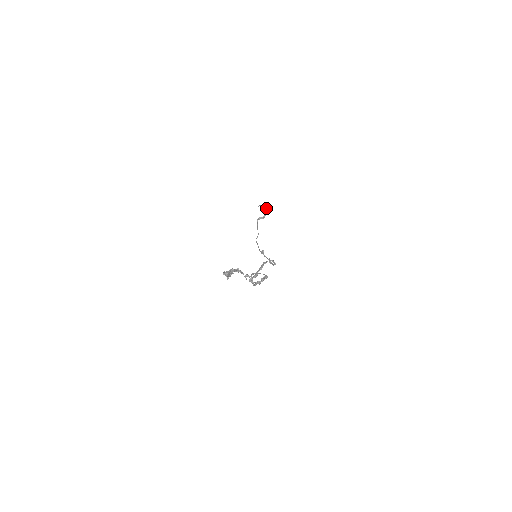
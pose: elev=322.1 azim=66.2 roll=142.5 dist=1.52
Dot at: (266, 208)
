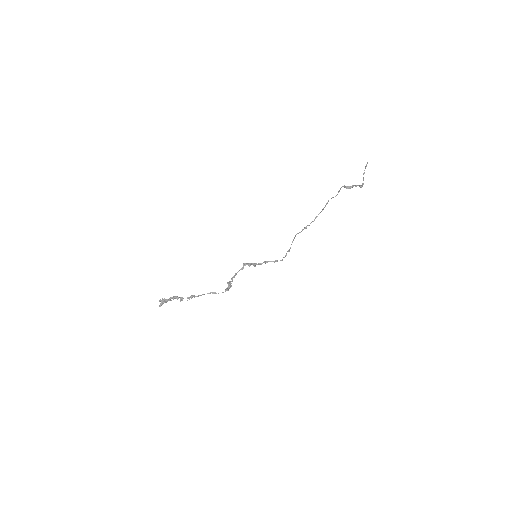
Dot at: occluded
